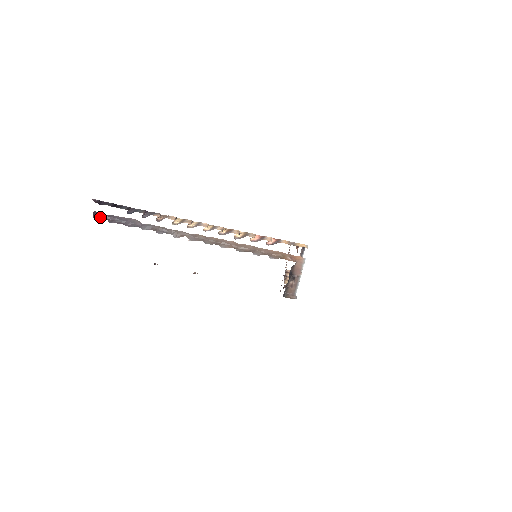
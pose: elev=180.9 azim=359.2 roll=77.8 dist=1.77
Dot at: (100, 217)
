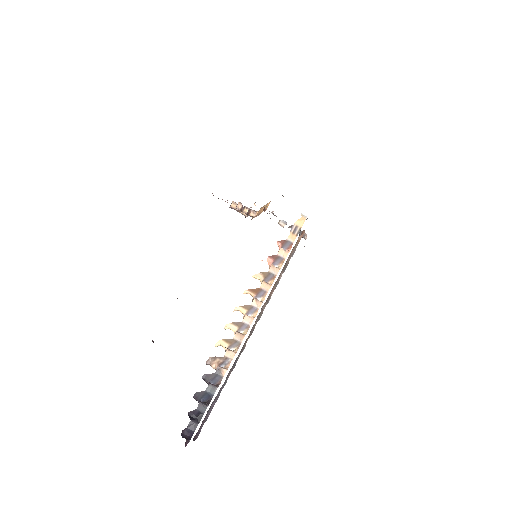
Dot at: (198, 432)
